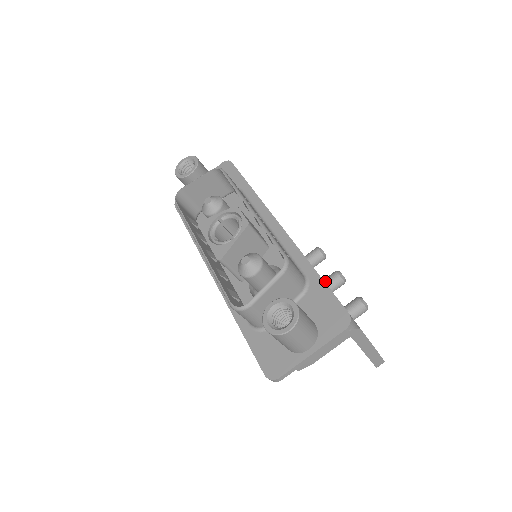
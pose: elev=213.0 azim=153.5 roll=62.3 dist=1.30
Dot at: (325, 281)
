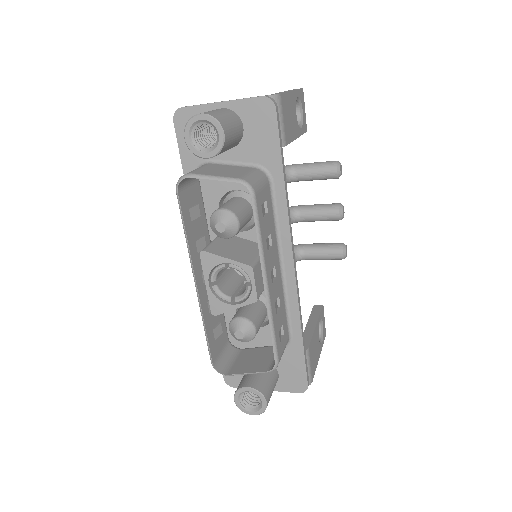
Dot at: (323, 213)
